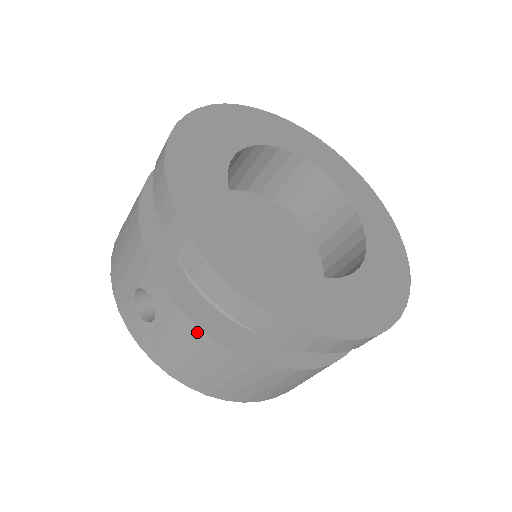
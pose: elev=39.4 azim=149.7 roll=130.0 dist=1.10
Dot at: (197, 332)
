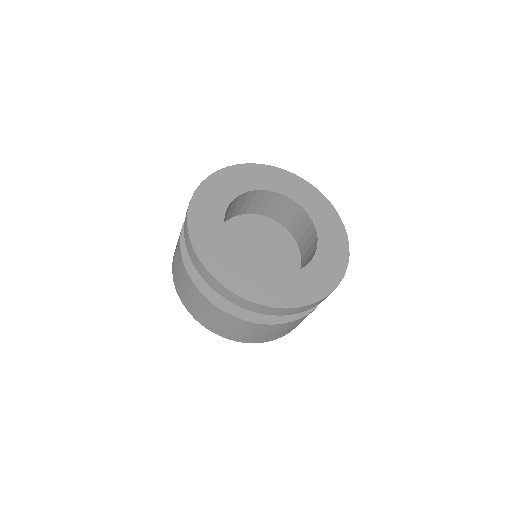
Dot at: (180, 242)
